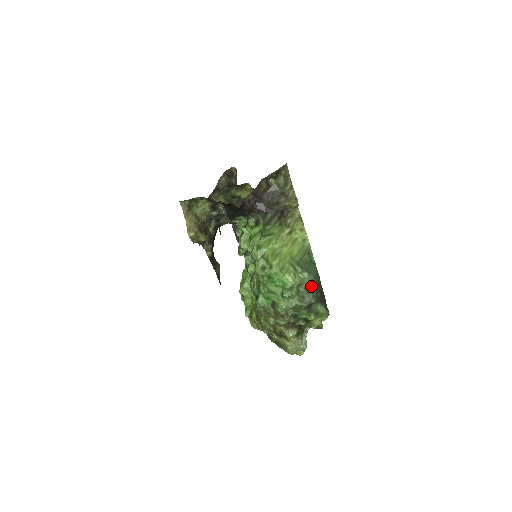
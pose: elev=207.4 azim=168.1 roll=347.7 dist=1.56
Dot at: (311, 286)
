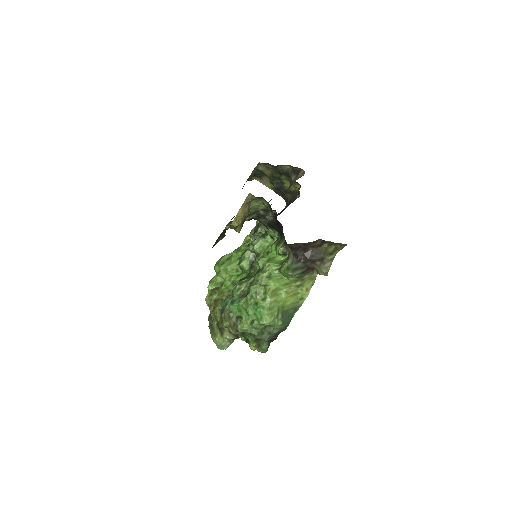
Dot at: (275, 331)
